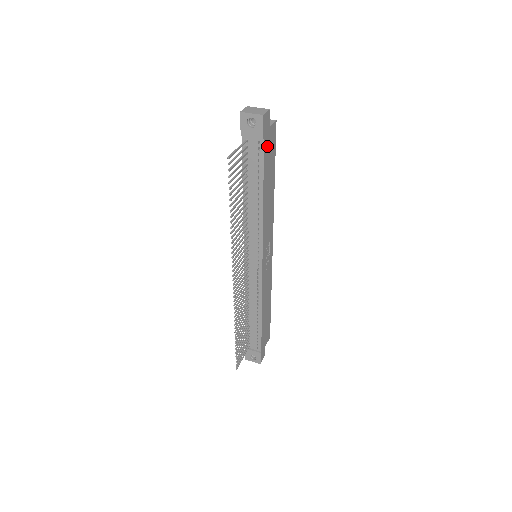
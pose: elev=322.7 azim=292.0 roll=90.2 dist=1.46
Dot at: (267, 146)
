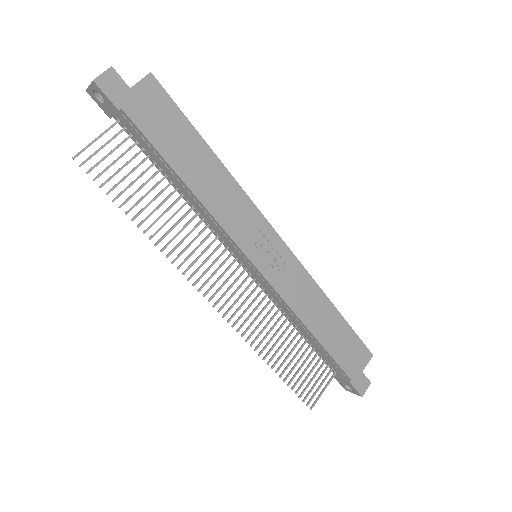
Dot at: (143, 114)
